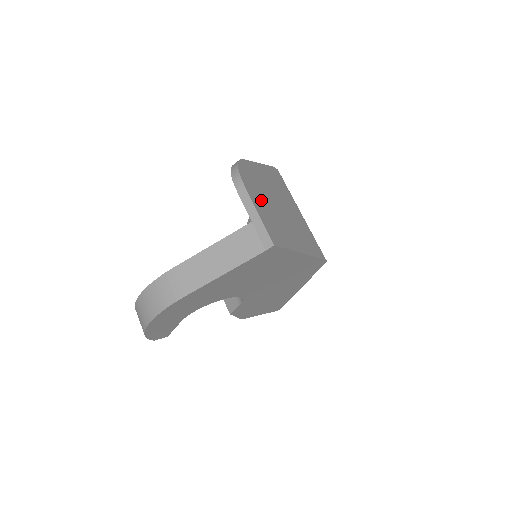
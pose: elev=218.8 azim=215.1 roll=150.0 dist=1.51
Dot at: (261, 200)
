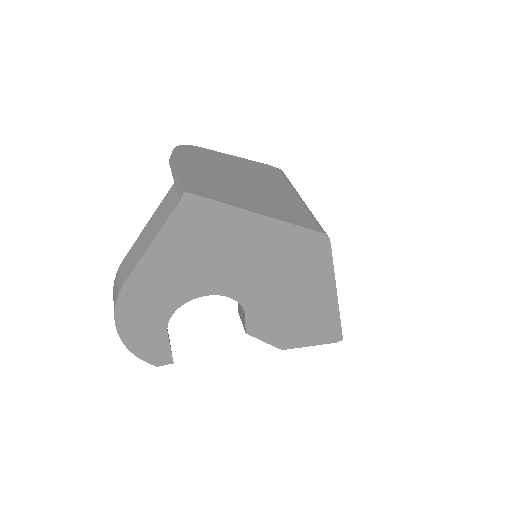
Dot at: (200, 169)
